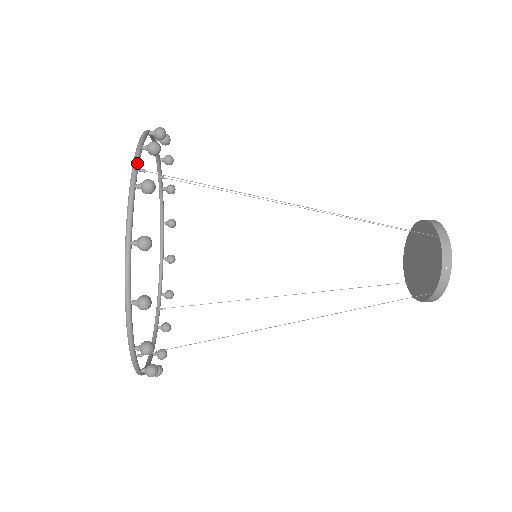
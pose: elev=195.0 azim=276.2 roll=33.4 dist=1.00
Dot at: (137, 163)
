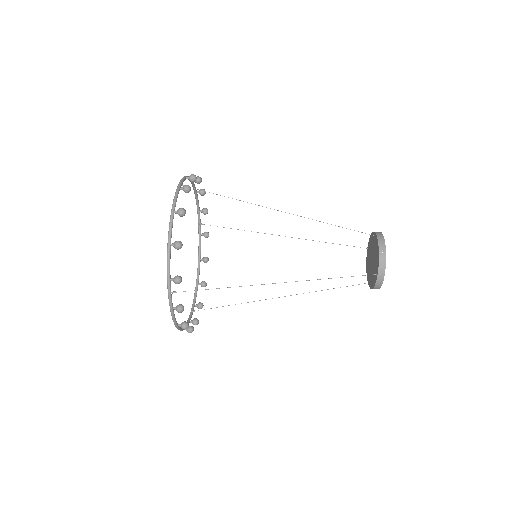
Dot at: (170, 297)
